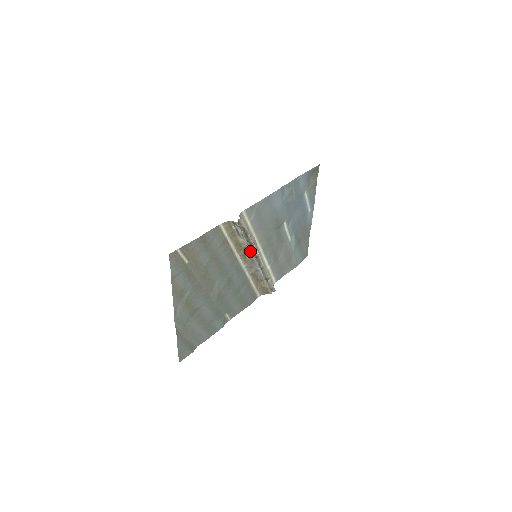
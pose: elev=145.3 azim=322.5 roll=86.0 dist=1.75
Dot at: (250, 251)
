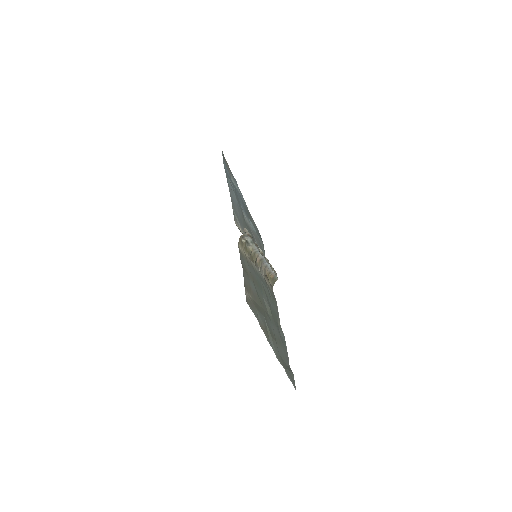
Dot at: (259, 253)
